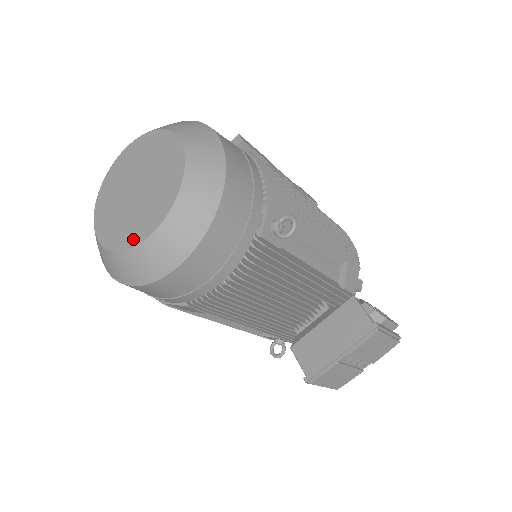
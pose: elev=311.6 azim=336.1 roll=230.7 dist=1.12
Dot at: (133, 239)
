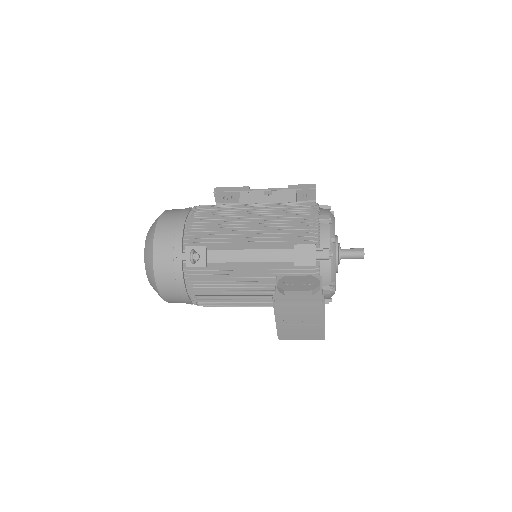
Dot at: occluded
